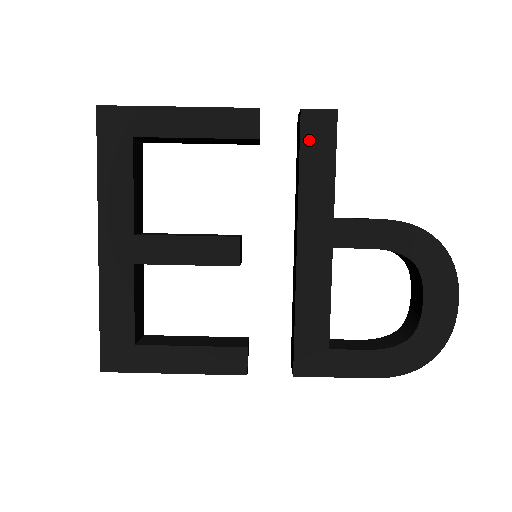
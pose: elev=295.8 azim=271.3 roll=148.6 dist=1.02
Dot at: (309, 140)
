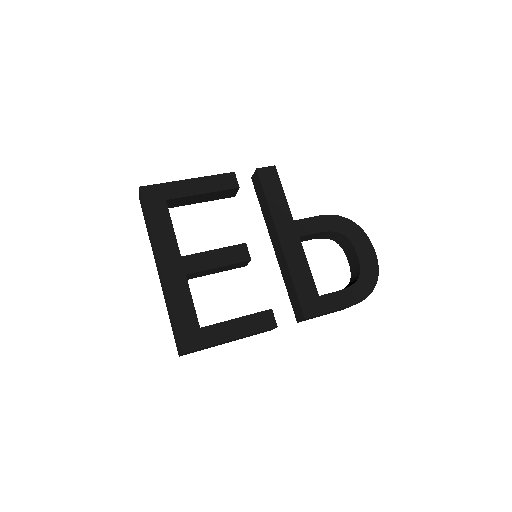
Dot at: (266, 183)
